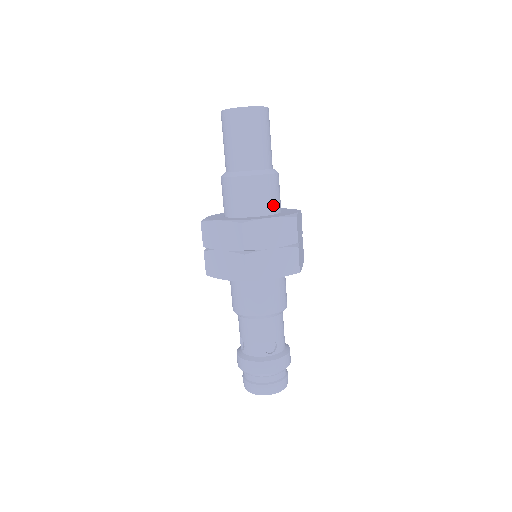
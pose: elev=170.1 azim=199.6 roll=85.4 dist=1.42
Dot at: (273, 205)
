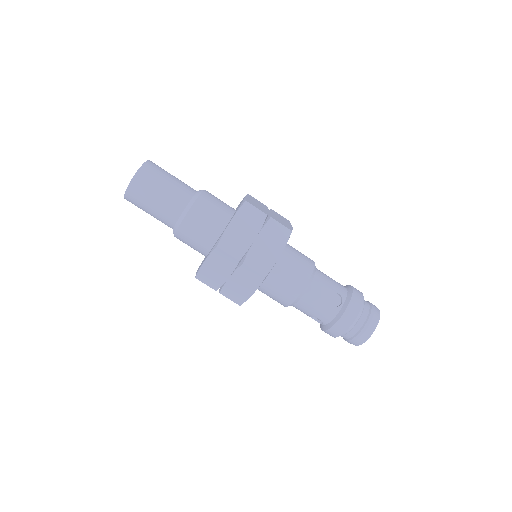
Dot at: (224, 212)
